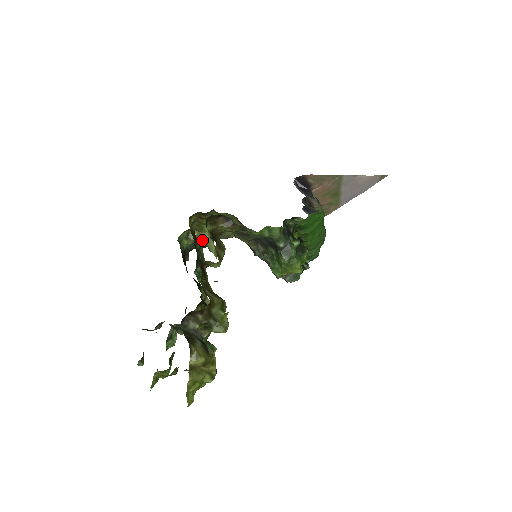
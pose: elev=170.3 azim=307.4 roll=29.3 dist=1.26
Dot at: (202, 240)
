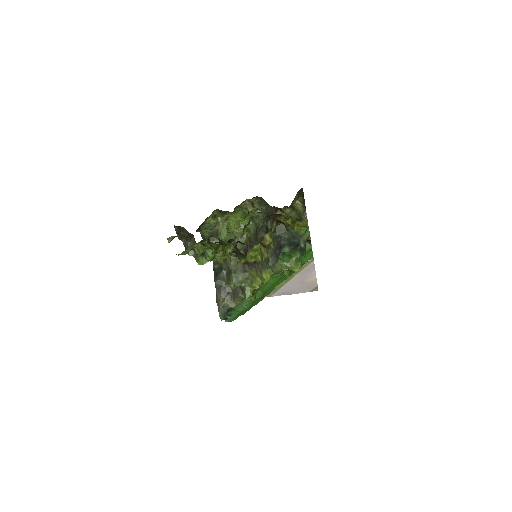
Dot at: (218, 227)
